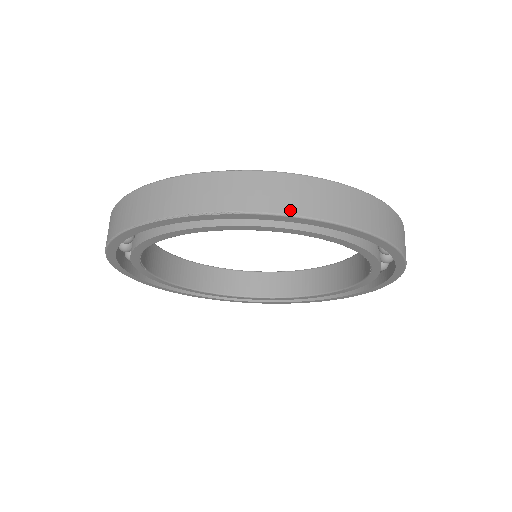
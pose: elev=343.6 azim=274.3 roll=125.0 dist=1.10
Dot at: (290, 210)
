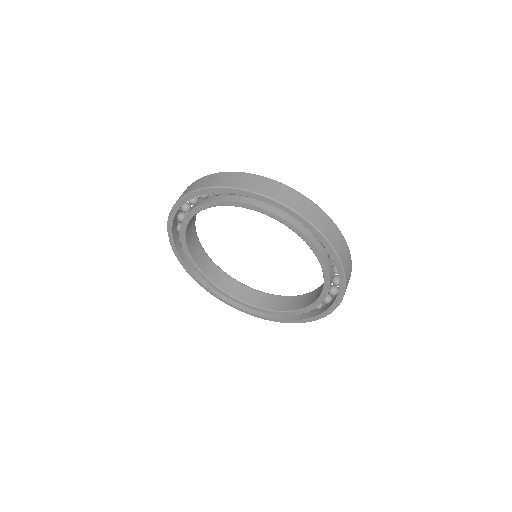
Dot at: (204, 186)
